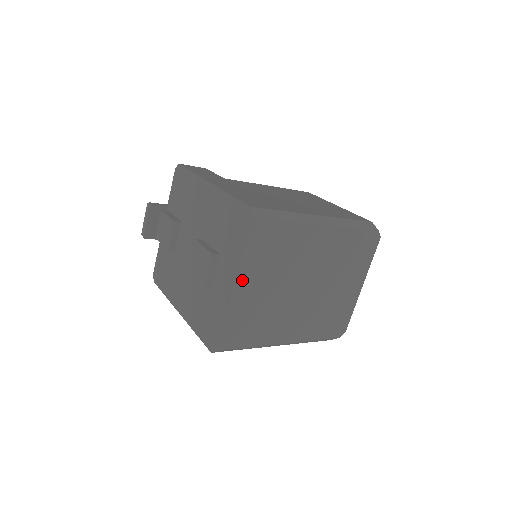
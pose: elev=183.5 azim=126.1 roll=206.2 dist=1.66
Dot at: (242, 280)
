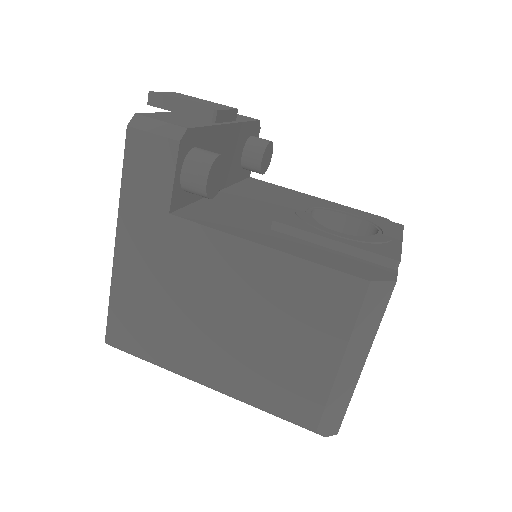
Dot at: occluded
